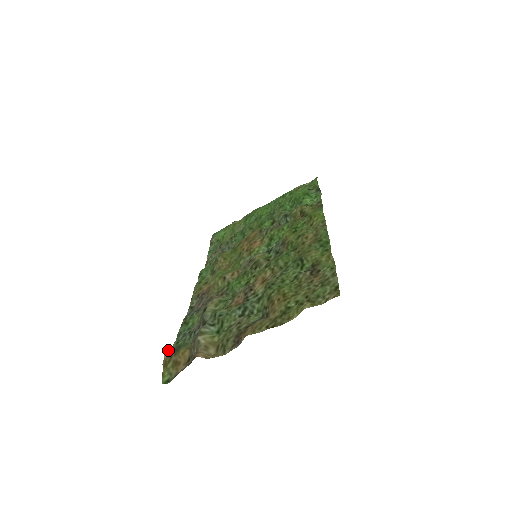
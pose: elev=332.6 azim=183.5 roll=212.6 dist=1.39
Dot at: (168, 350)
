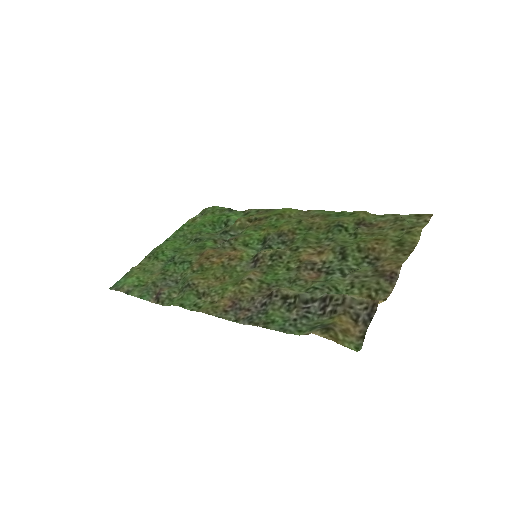
Dot at: (314, 332)
